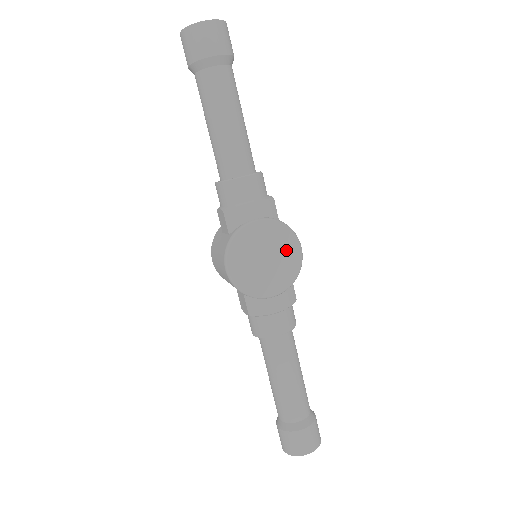
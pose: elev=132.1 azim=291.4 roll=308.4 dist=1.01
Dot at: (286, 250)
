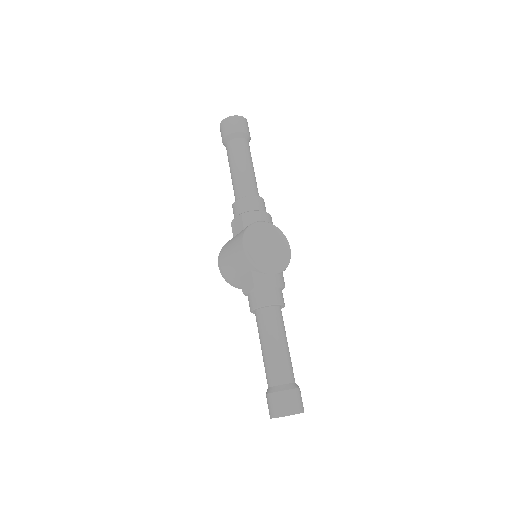
Dot at: (281, 246)
